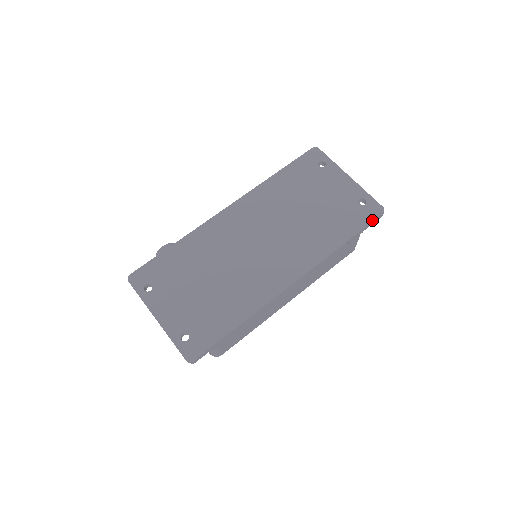
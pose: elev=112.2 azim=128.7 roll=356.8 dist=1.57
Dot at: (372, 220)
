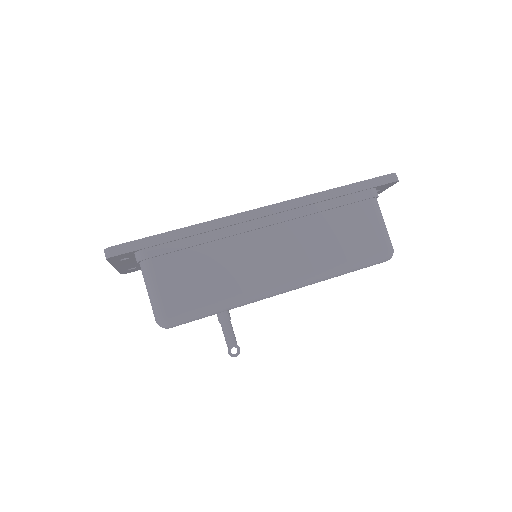
Dot at: (377, 177)
